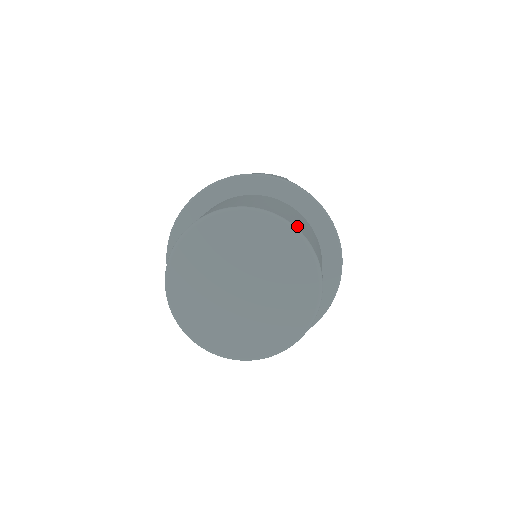
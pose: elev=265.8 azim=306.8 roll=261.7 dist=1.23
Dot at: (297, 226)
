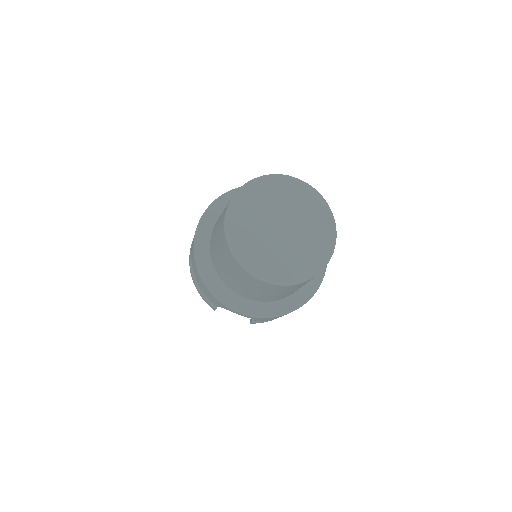
Dot at: occluded
